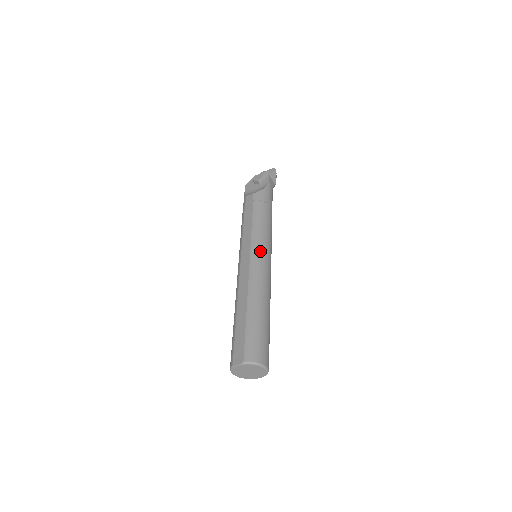
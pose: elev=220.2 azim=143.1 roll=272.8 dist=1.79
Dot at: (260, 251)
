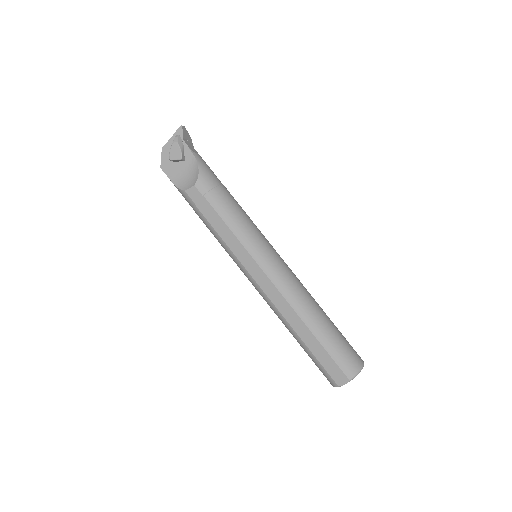
Dot at: (267, 257)
